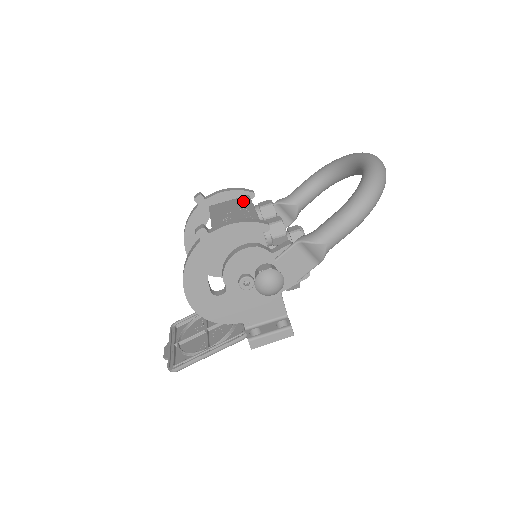
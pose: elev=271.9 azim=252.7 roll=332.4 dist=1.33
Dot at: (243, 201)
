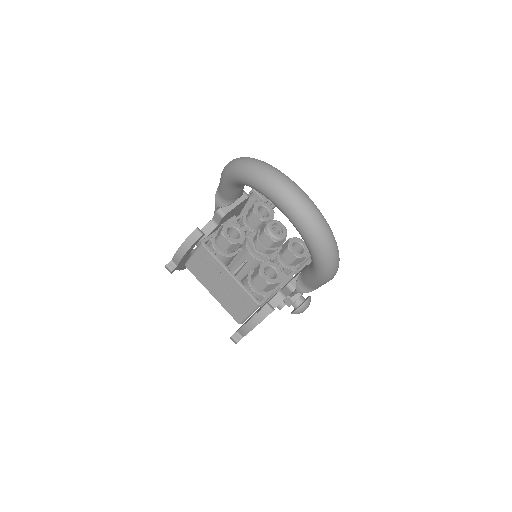
Dot at: (211, 263)
